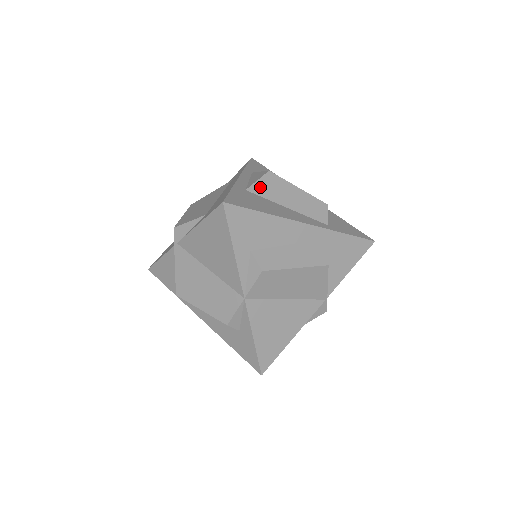
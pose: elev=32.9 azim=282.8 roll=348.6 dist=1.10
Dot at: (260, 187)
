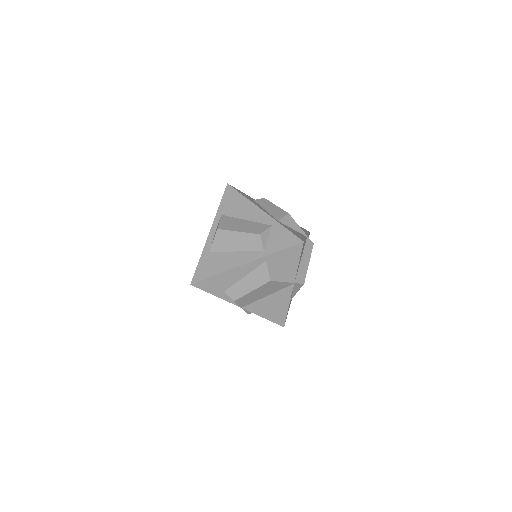
Dot at: (216, 245)
